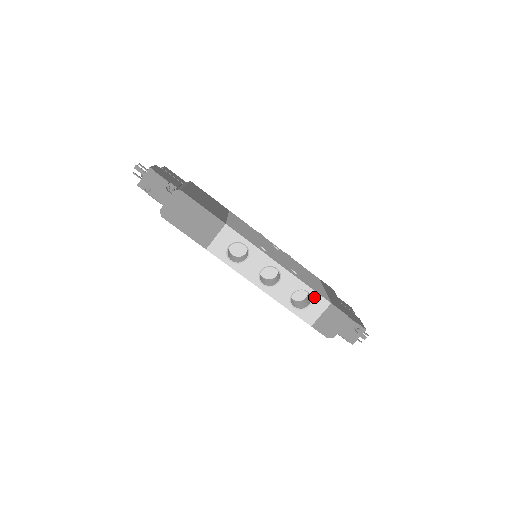
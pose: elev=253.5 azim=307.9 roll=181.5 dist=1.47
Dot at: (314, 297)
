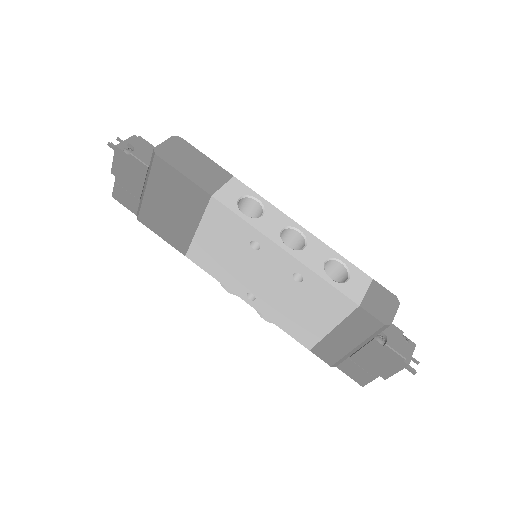
Dot at: (351, 269)
